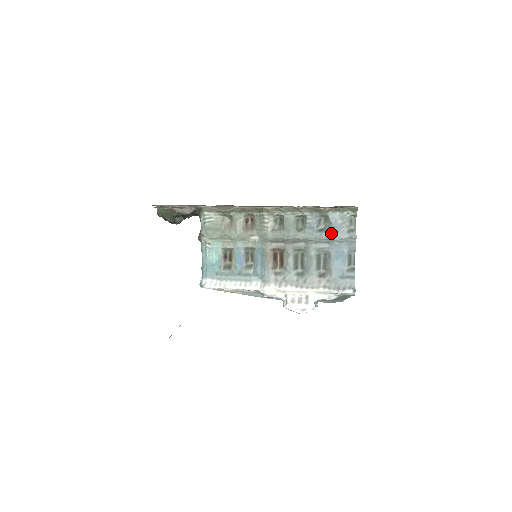
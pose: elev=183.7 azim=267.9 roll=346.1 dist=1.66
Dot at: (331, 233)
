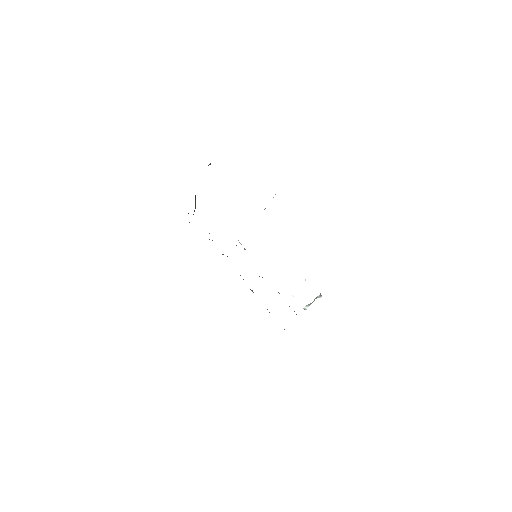
Dot at: occluded
